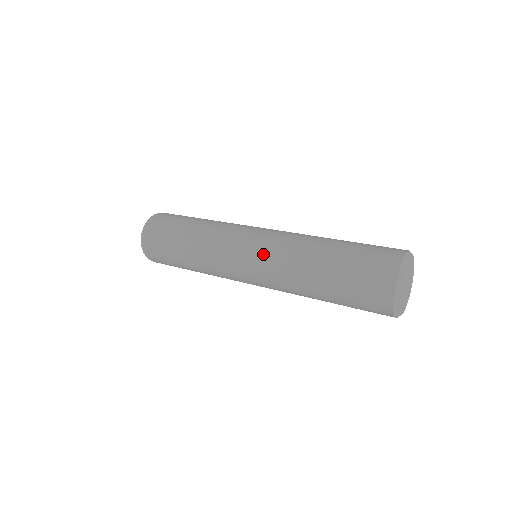
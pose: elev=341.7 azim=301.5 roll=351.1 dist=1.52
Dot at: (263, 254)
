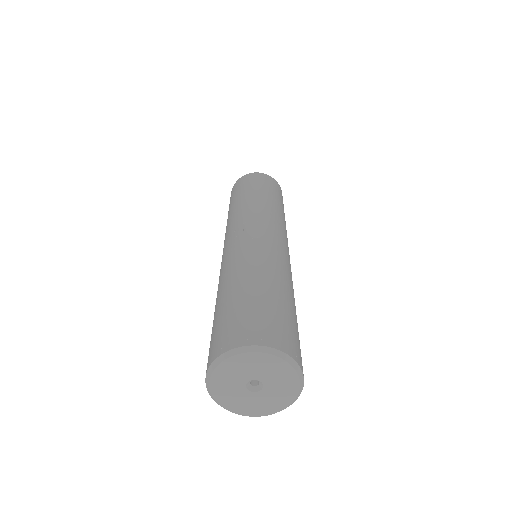
Dot at: (223, 259)
